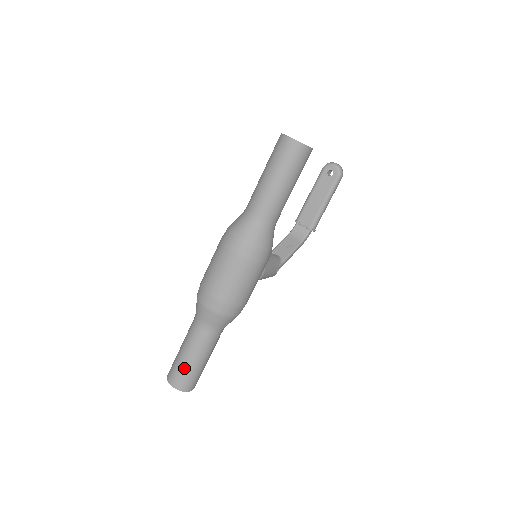
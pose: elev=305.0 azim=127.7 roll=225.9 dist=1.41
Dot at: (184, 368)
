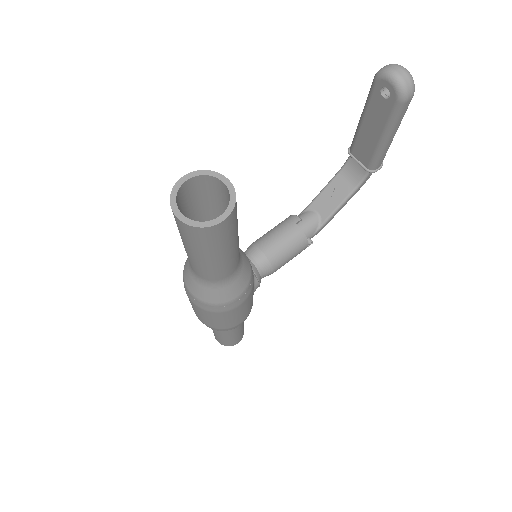
Dot at: (217, 337)
